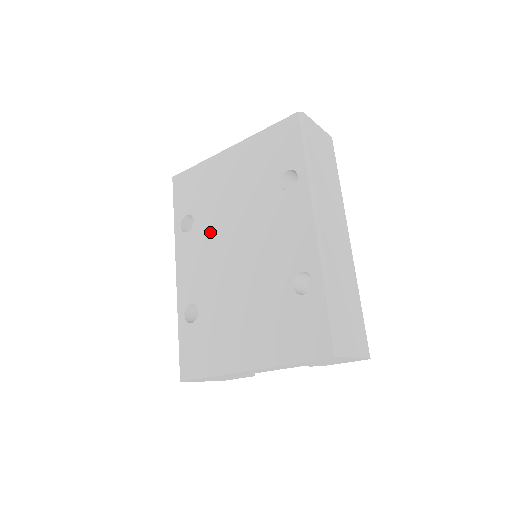
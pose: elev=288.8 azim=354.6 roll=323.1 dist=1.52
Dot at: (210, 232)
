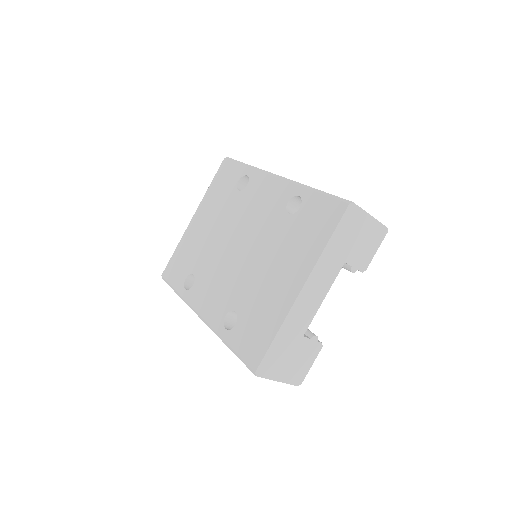
Dot at: (210, 264)
